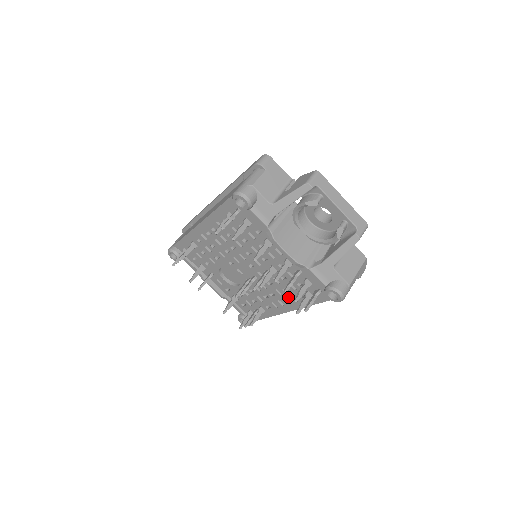
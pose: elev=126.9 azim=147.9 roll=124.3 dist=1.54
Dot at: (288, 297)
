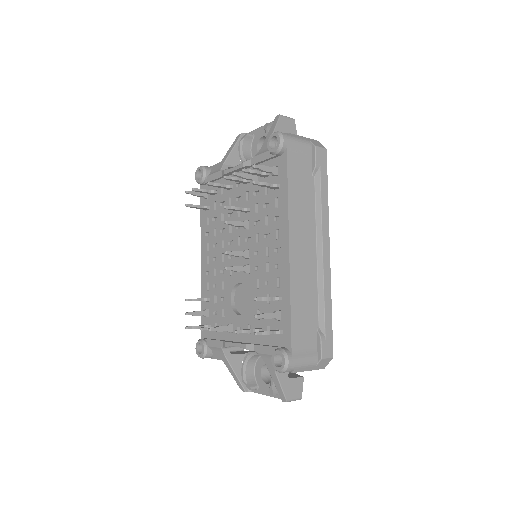
Dot at: (274, 227)
